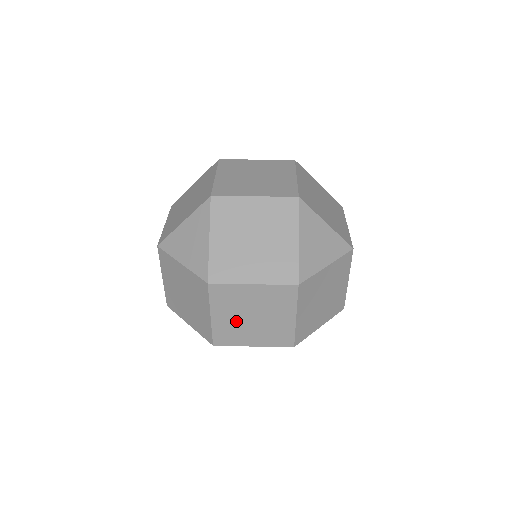
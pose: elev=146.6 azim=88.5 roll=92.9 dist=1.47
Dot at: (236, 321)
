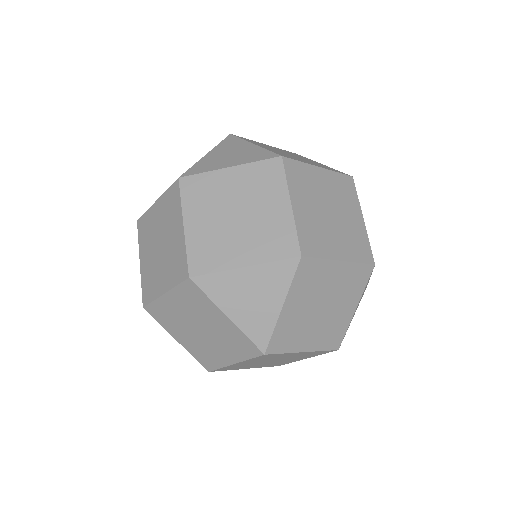
Dot at: (316, 216)
